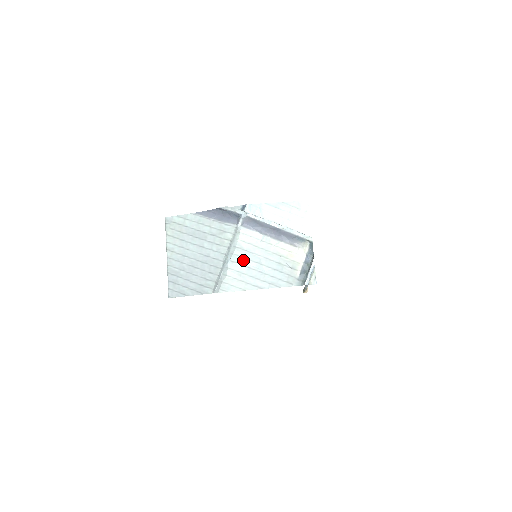
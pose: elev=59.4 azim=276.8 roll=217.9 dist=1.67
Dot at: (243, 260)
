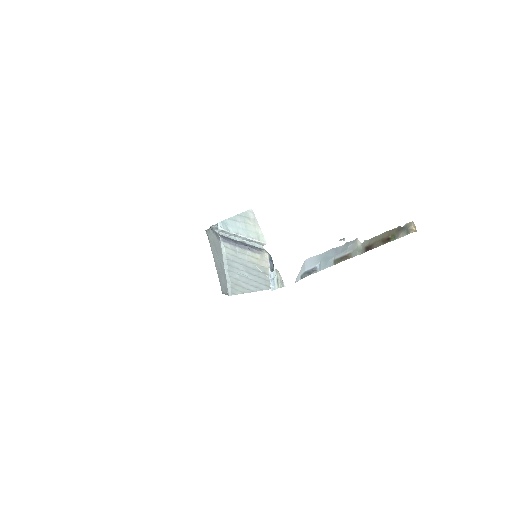
Dot at: (234, 269)
